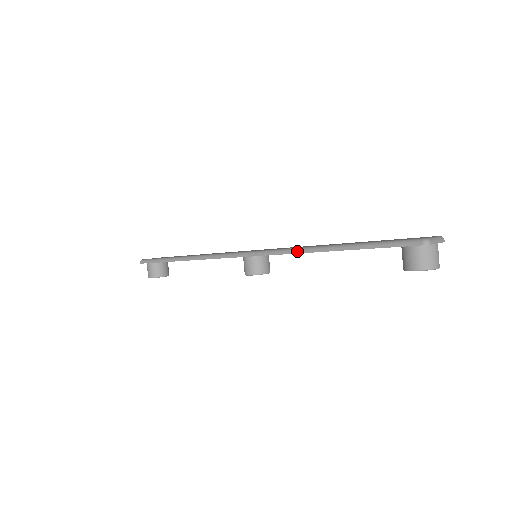
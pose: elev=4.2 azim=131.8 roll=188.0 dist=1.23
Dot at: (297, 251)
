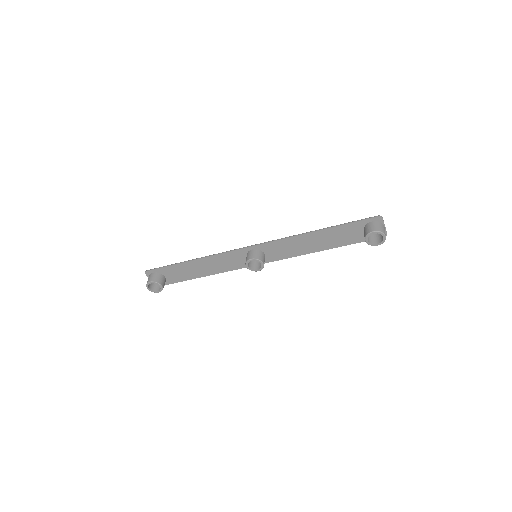
Dot at: (295, 235)
